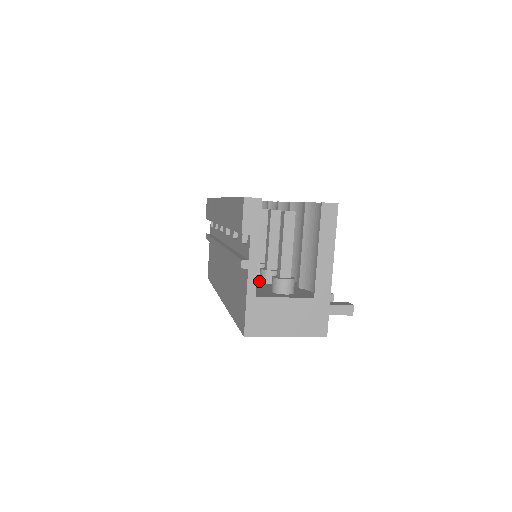
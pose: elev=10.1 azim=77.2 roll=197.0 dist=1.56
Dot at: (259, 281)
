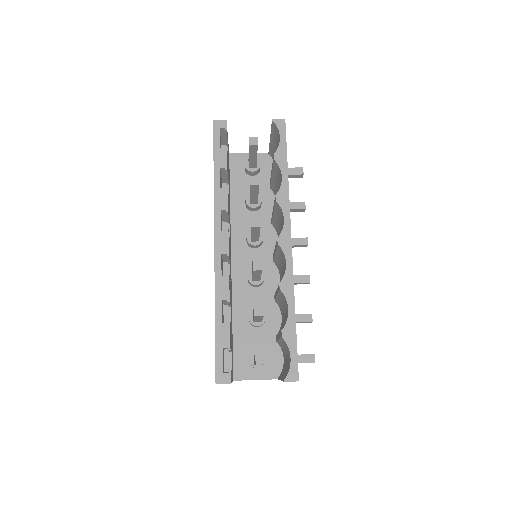
Dot at: (248, 316)
